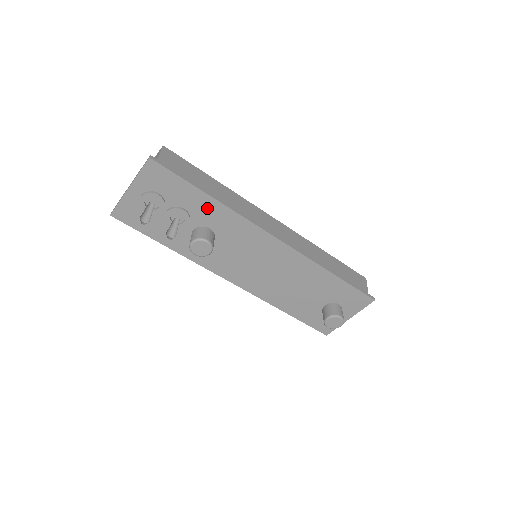
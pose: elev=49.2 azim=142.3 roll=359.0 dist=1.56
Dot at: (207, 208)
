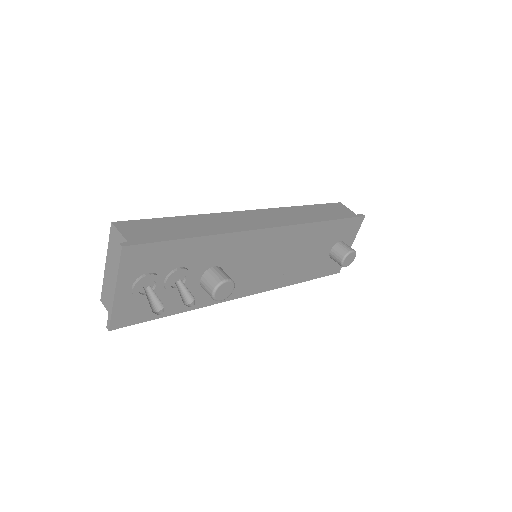
Dot at: (201, 250)
